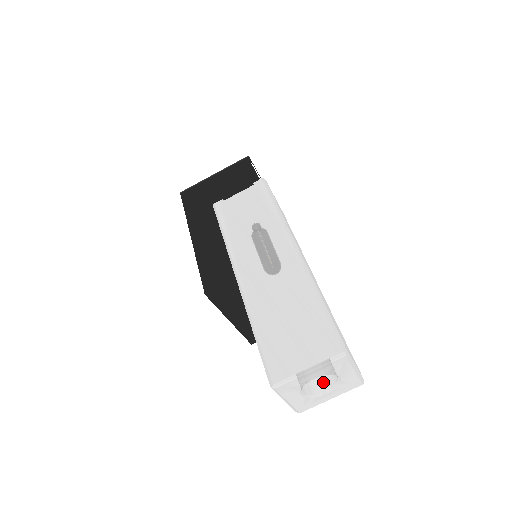
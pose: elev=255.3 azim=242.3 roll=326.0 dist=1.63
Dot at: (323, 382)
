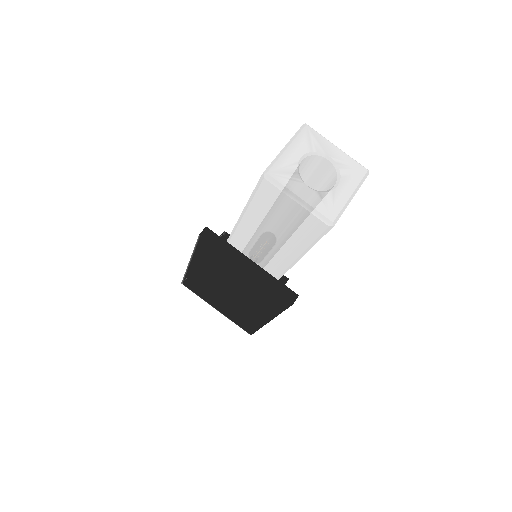
Dot at: occluded
